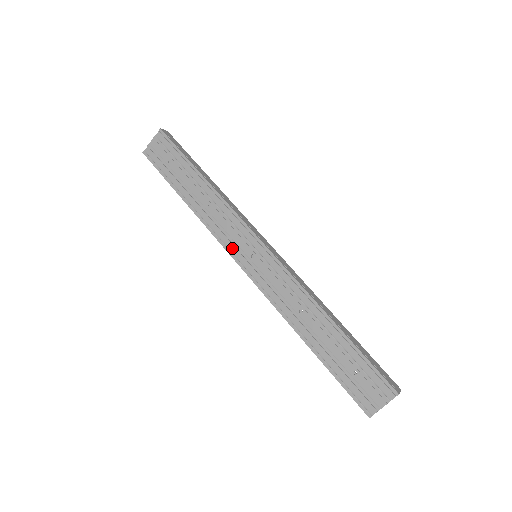
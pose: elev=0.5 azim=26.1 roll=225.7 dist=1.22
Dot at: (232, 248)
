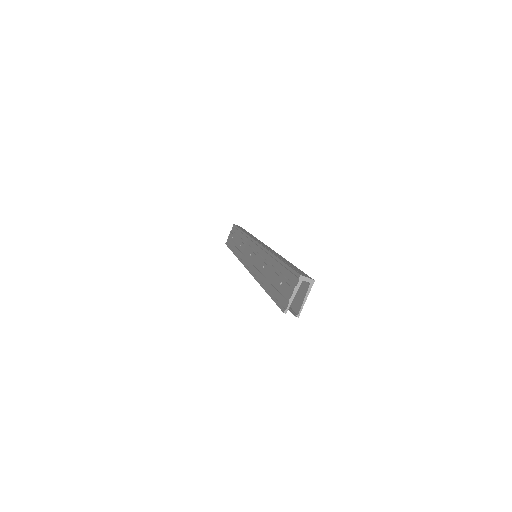
Dot at: (244, 259)
